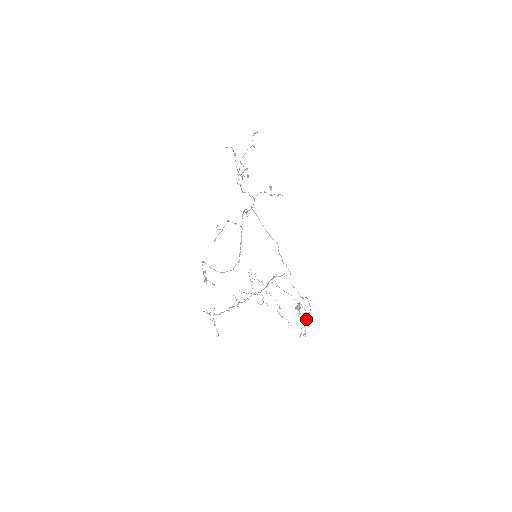
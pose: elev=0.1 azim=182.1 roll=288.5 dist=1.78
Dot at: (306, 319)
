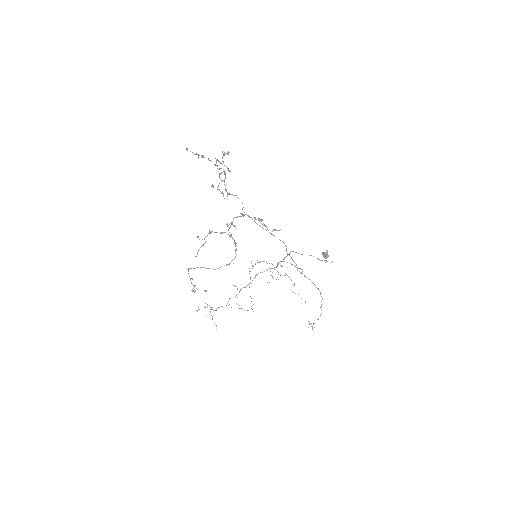
Dot at: occluded
